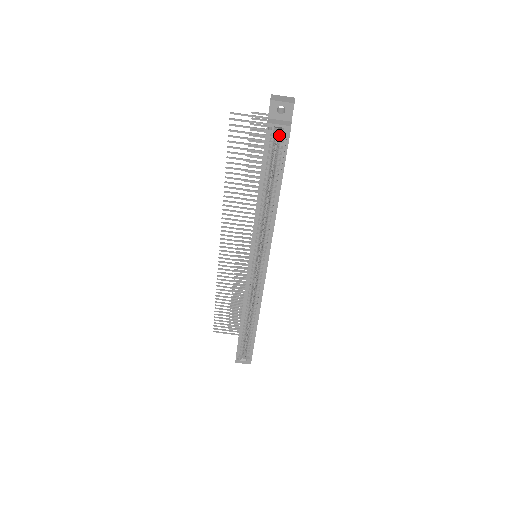
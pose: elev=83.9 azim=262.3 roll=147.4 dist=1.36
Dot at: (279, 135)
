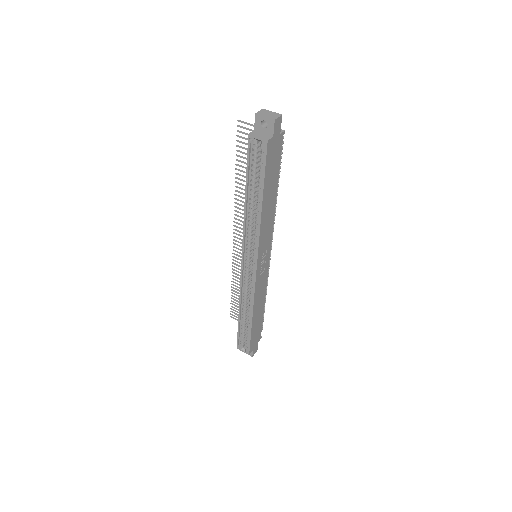
Dot at: occluded
